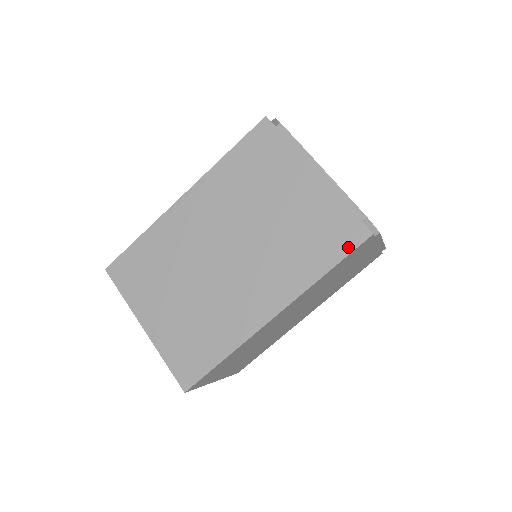
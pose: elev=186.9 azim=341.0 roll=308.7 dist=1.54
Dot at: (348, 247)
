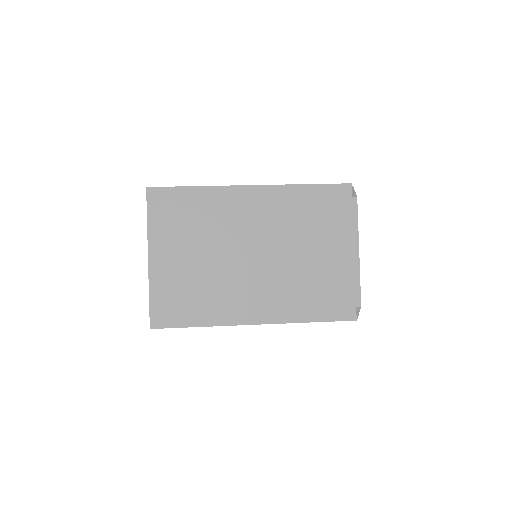
Dot at: (336, 316)
